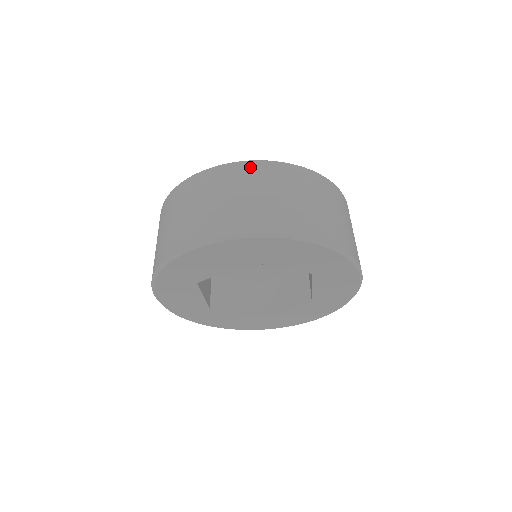
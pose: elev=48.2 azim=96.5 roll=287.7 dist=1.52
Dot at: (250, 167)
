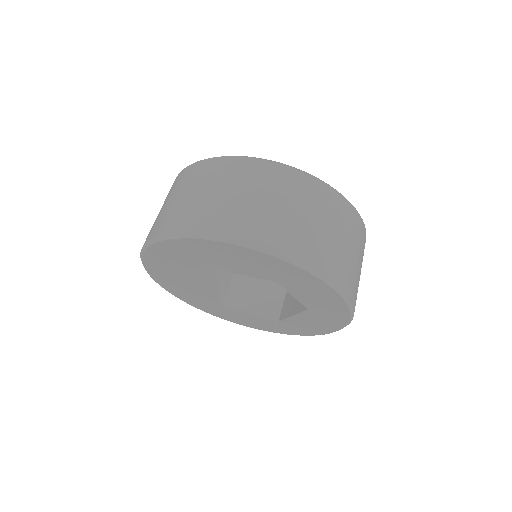
Dot at: (206, 165)
